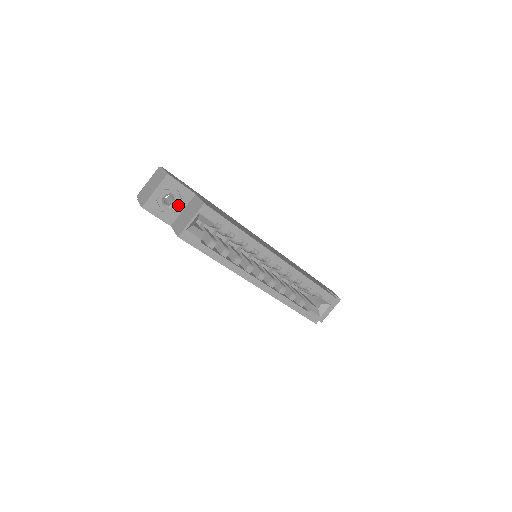
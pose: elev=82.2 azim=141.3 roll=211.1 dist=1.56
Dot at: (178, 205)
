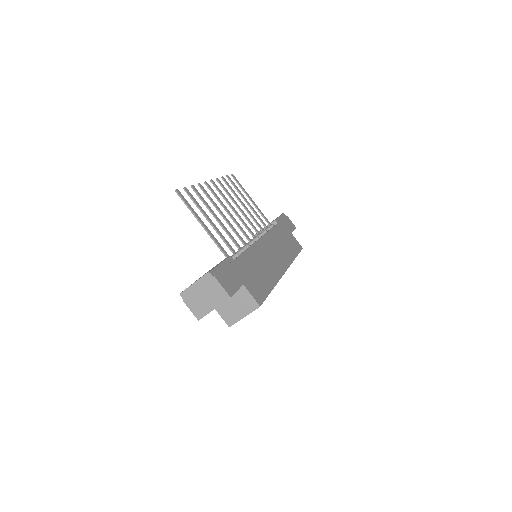
Dot at: occluded
